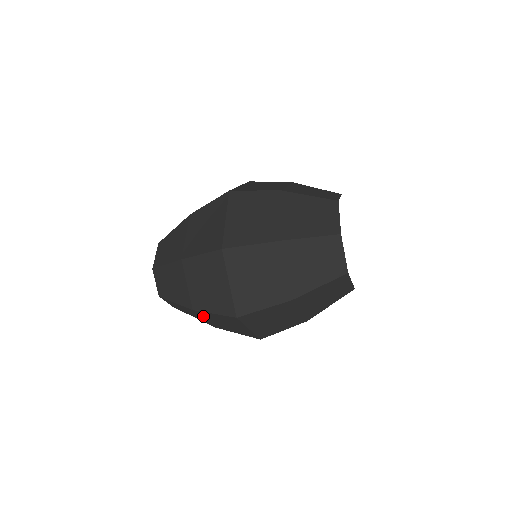
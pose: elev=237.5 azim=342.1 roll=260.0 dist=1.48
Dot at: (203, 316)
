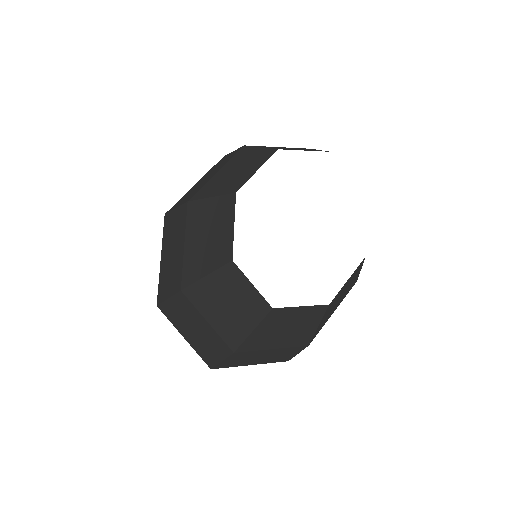
Dot at: occluded
